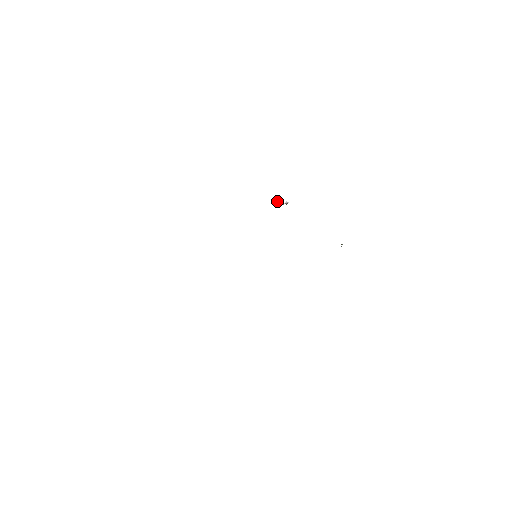
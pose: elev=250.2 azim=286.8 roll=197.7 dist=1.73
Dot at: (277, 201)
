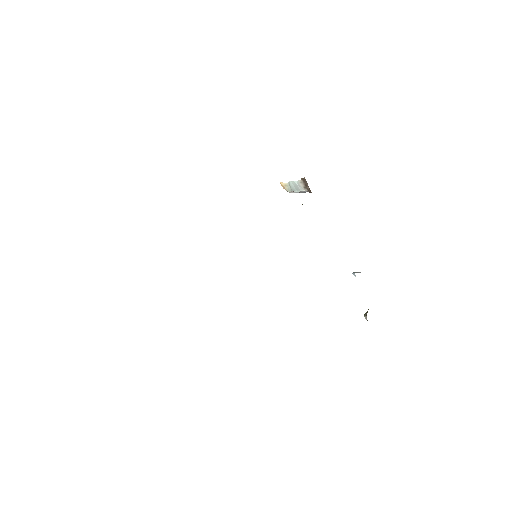
Dot at: (285, 184)
